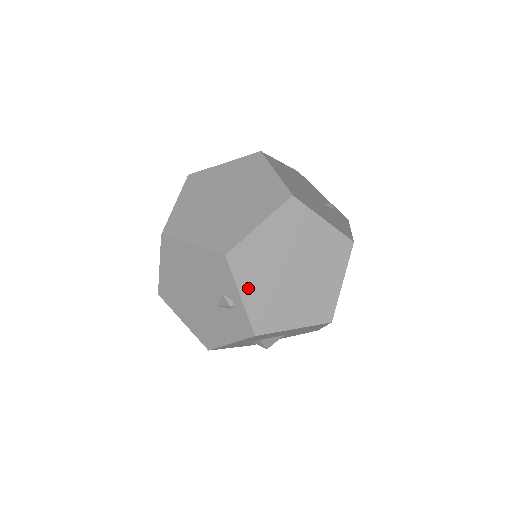
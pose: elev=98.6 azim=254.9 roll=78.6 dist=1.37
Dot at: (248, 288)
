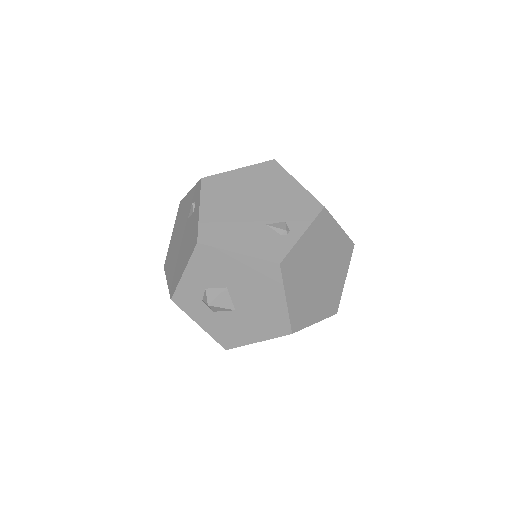
Dot at: (308, 238)
